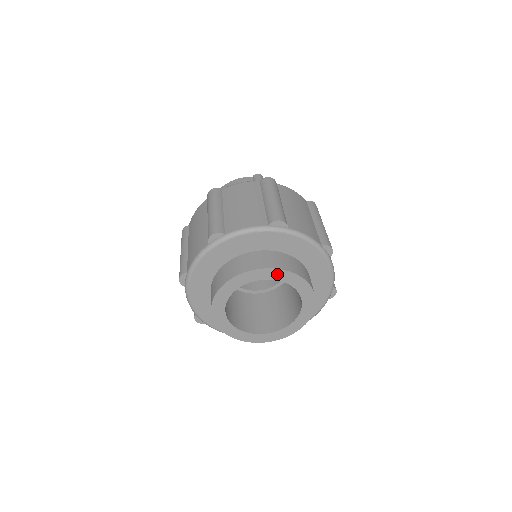
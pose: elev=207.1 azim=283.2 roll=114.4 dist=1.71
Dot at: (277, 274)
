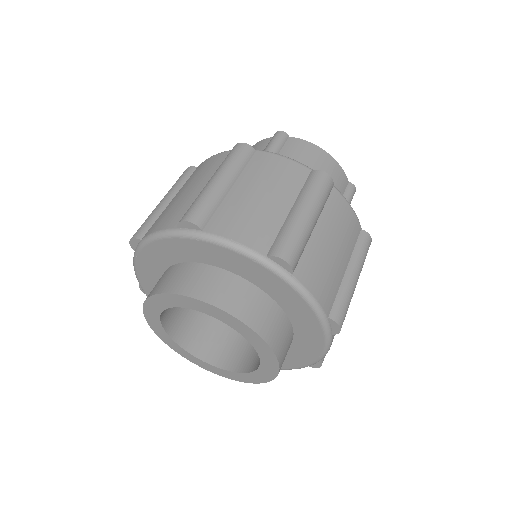
Dot at: (188, 302)
